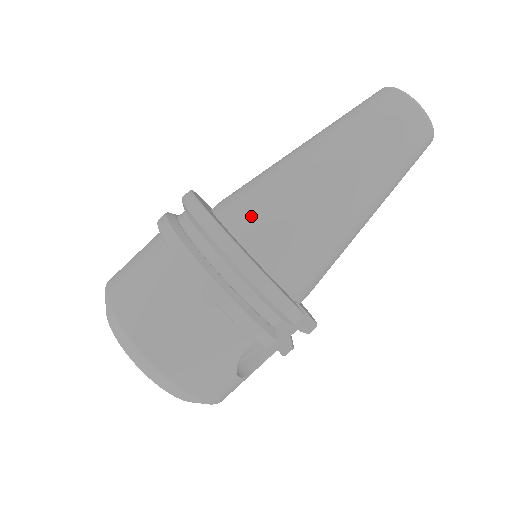
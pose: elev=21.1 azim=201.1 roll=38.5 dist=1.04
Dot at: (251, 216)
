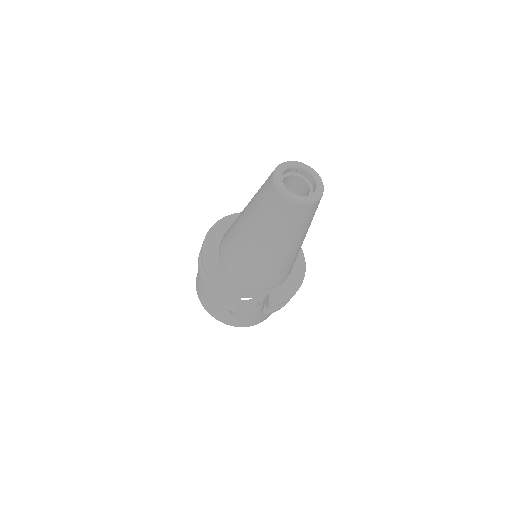
Dot at: (223, 244)
